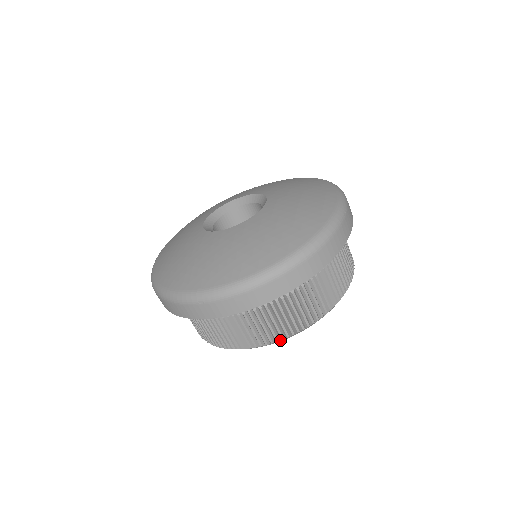
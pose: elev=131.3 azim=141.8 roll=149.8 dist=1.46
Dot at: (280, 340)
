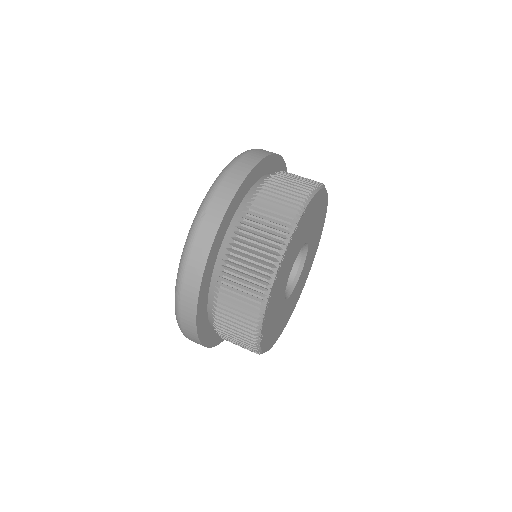
Dot at: (300, 211)
